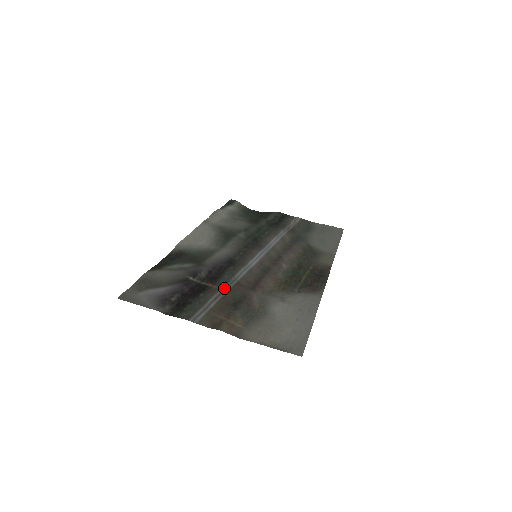
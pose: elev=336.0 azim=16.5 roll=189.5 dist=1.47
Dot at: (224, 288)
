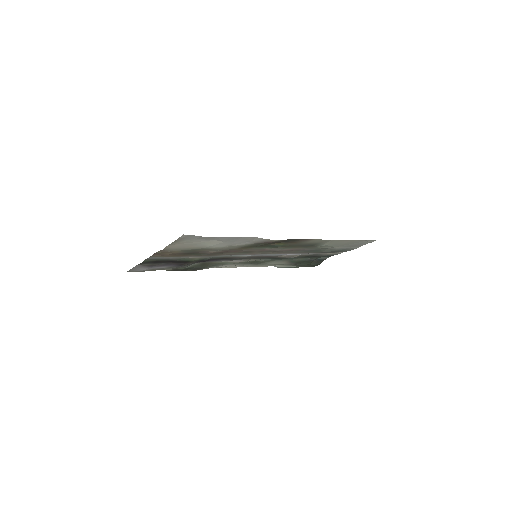
Dot at: (198, 257)
